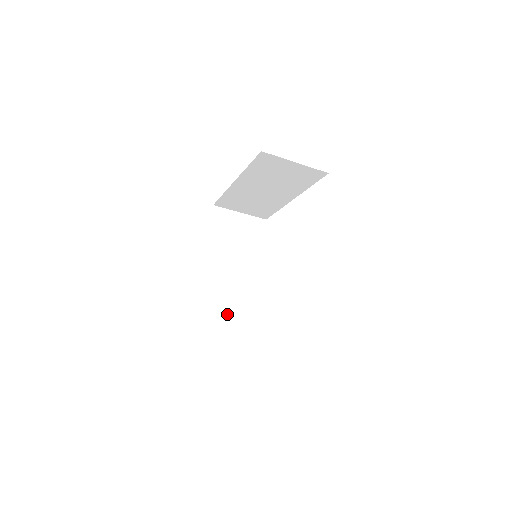
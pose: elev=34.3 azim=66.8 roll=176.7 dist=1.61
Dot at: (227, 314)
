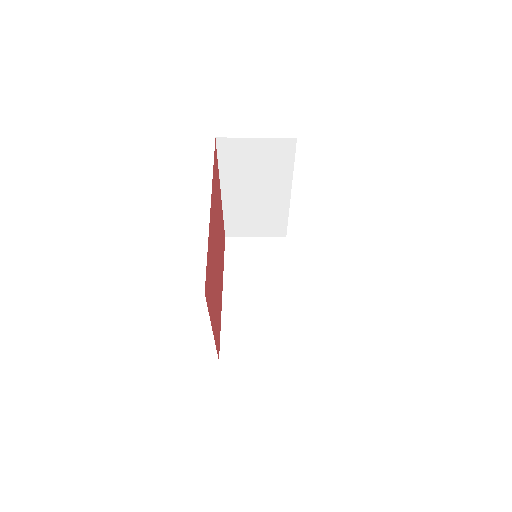
Dot at: (256, 340)
